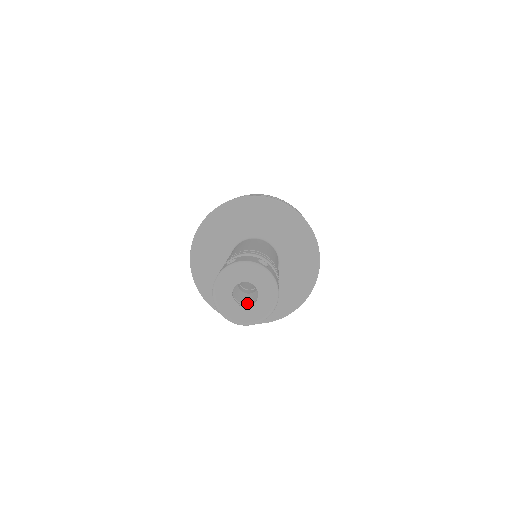
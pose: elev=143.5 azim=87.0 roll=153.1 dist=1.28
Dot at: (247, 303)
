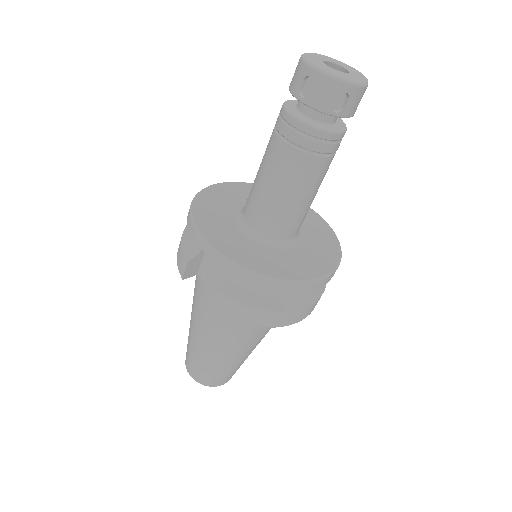
Dot at: occluded
